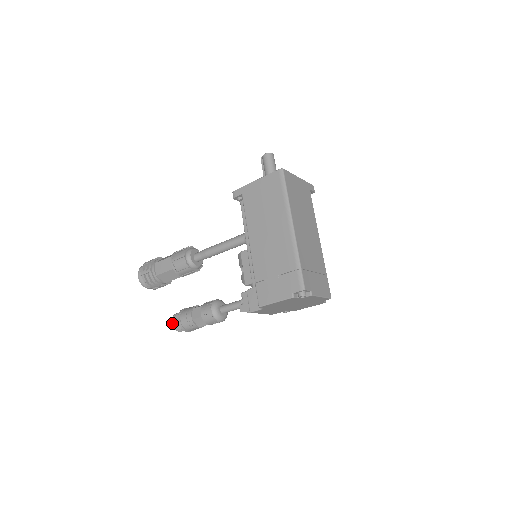
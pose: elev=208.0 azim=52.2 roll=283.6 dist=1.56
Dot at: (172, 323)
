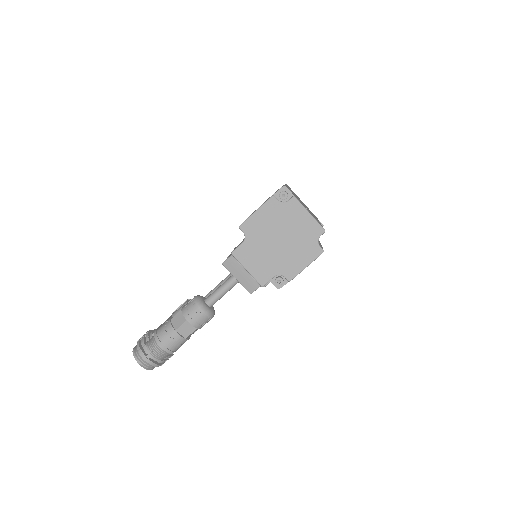
Dot at: (147, 342)
